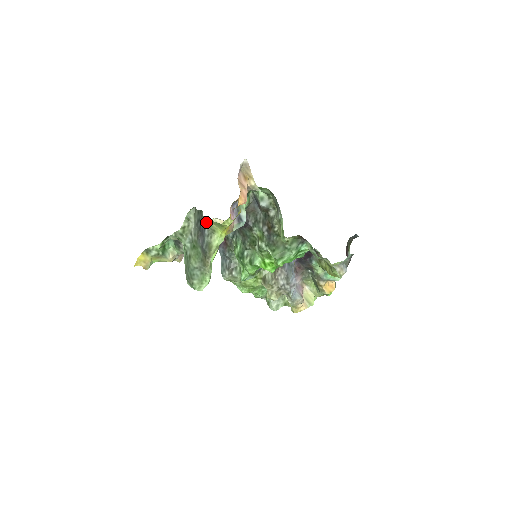
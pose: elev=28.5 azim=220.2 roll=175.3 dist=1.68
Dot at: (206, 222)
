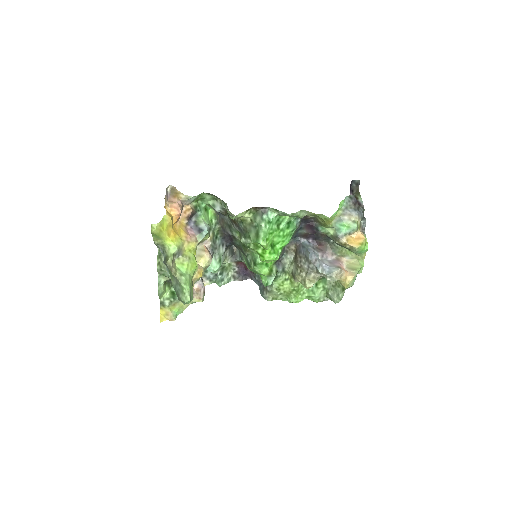
Dot at: (155, 243)
